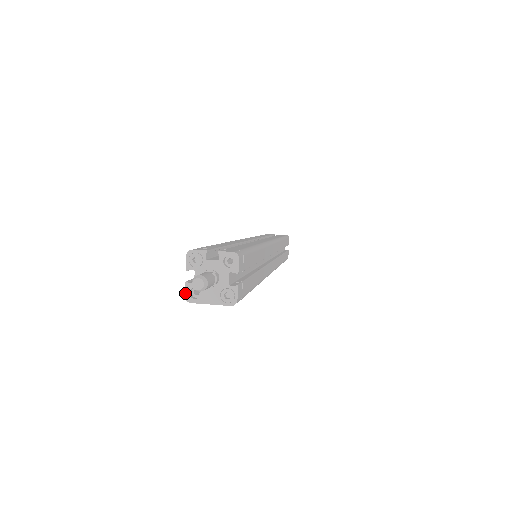
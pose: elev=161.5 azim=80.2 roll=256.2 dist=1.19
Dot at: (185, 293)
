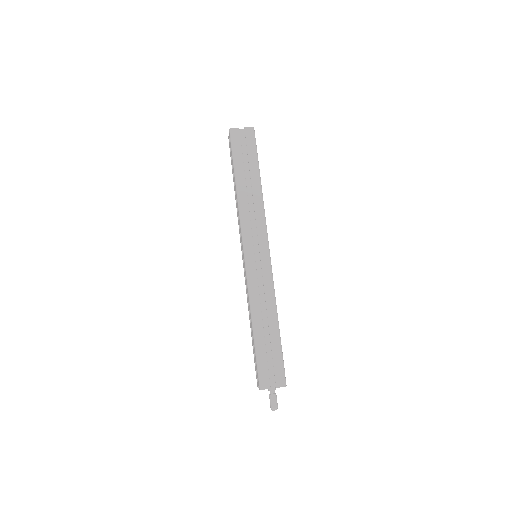
Dot at: (258, 387)
